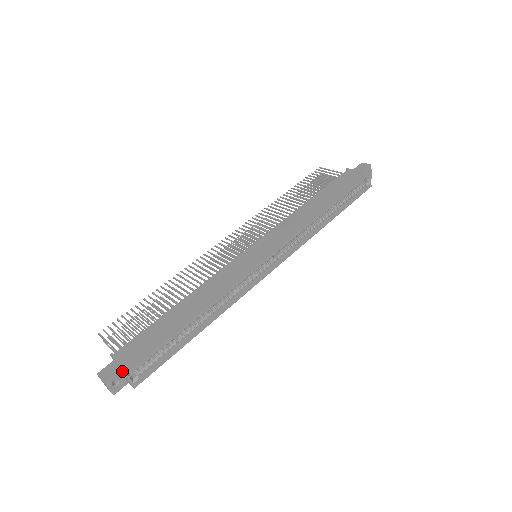
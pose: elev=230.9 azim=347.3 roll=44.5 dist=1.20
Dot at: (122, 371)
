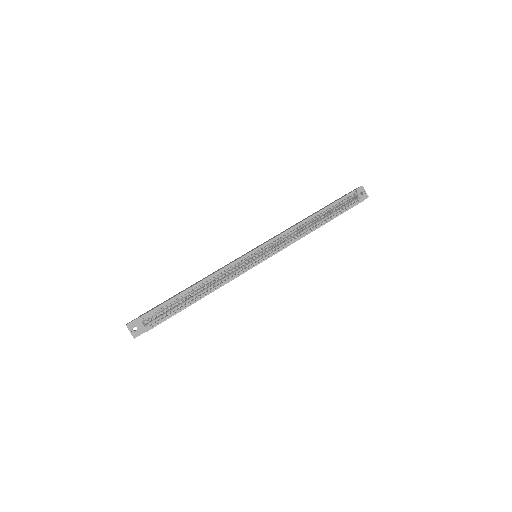
Dot at: (138, 318)
